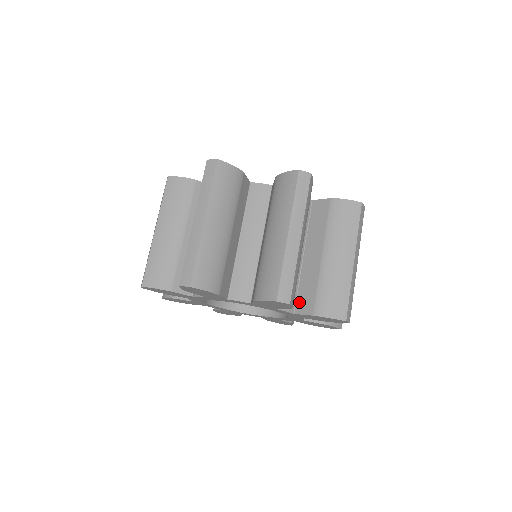
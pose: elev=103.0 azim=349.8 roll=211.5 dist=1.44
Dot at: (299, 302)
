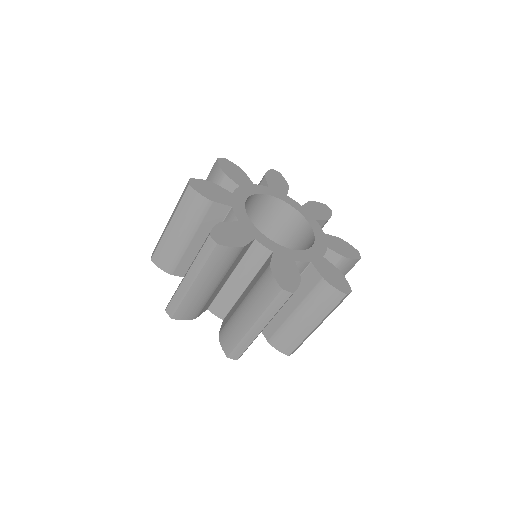
Dot at: occluded
